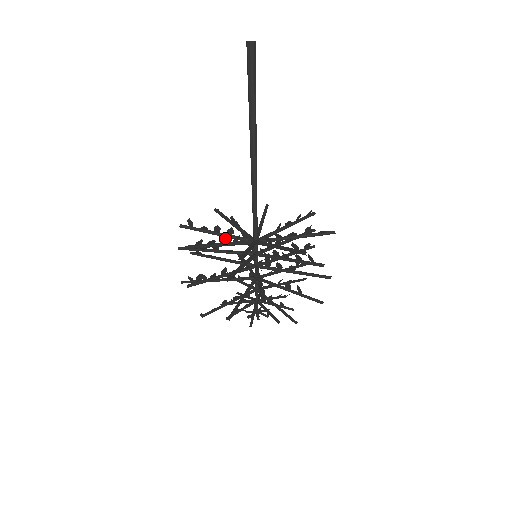
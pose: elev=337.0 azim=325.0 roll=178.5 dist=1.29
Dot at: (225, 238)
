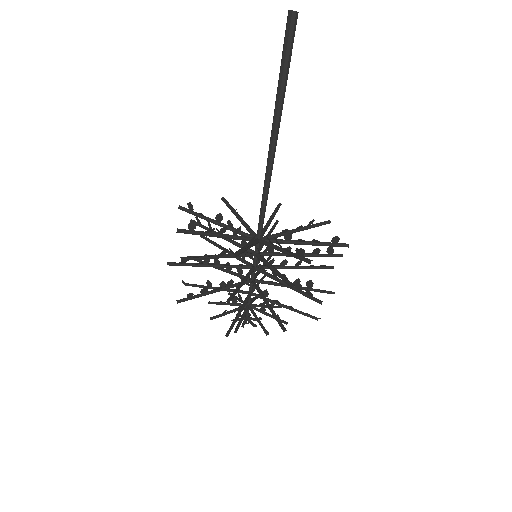
Dot at: (253, 239)
